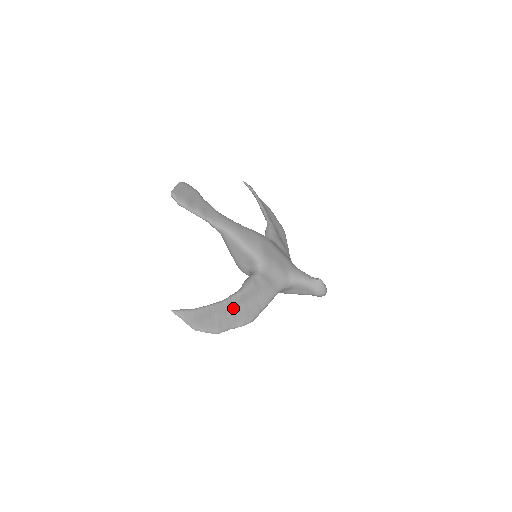
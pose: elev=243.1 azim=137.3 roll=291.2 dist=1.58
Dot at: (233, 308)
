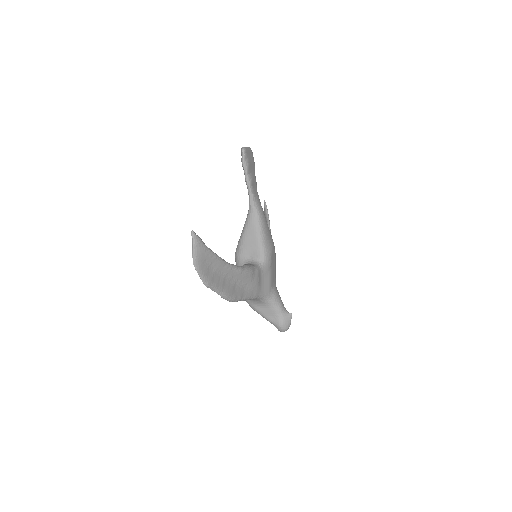
Dot at: (228, 276)
